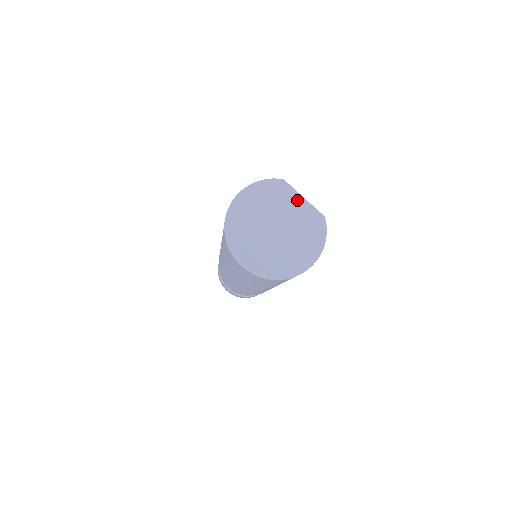
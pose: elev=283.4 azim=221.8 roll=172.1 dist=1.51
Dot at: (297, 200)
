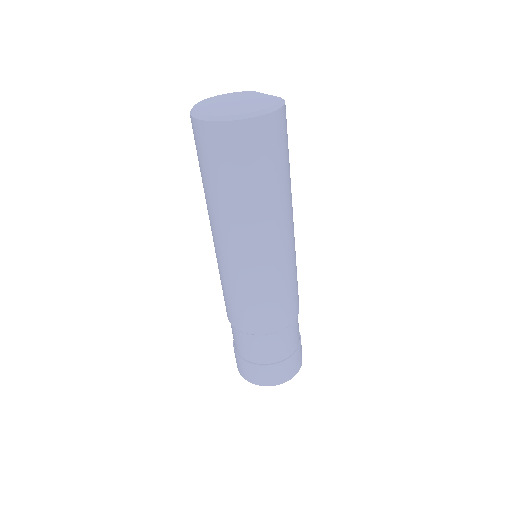
Dot at: (262, 94)
